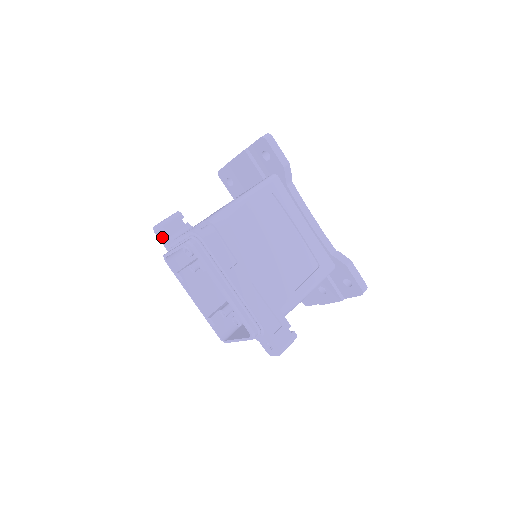
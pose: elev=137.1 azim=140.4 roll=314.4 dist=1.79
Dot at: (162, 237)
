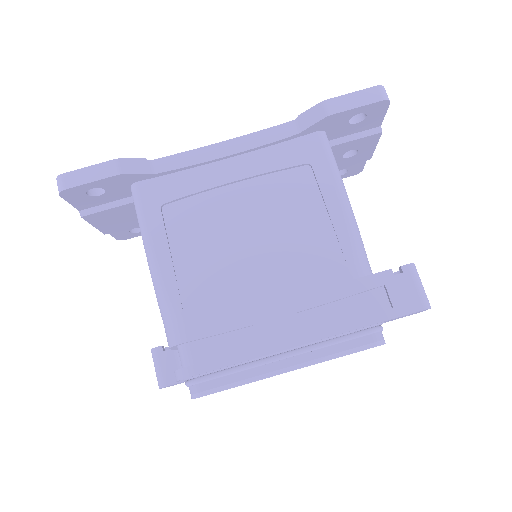
Dot at: (182, 382)
